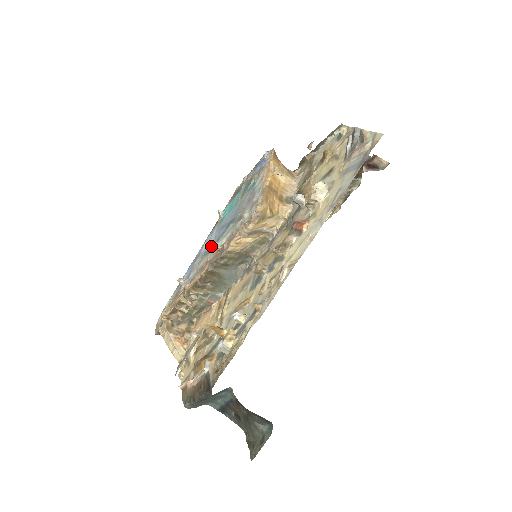
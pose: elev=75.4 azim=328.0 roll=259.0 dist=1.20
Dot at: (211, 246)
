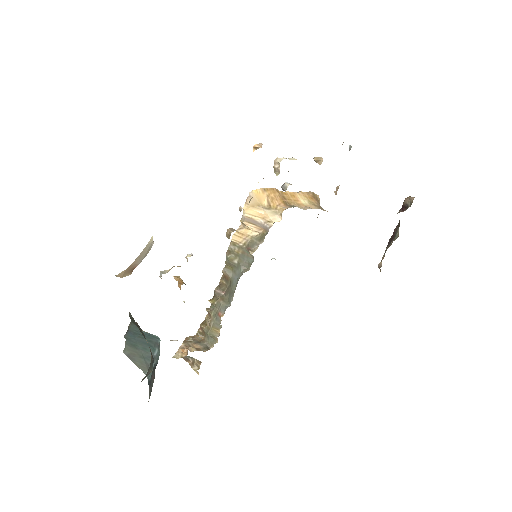
Dot at: occluded
